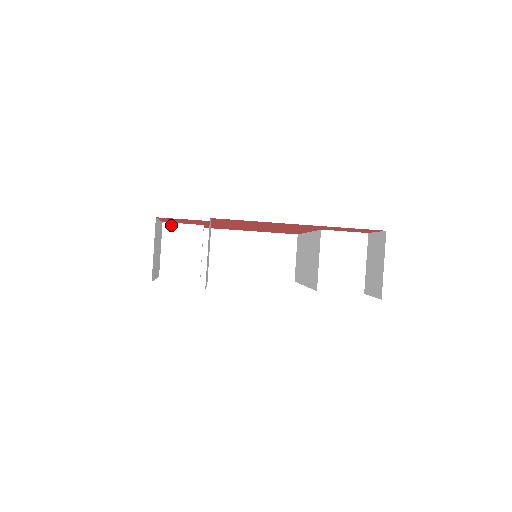
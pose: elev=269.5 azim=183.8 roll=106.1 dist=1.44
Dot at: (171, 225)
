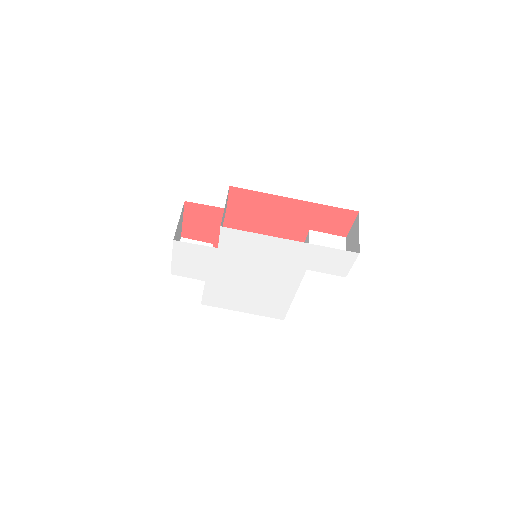
Dot at: (187, 240)
